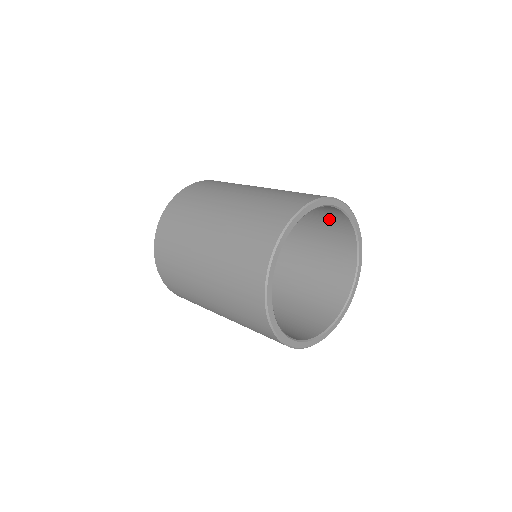
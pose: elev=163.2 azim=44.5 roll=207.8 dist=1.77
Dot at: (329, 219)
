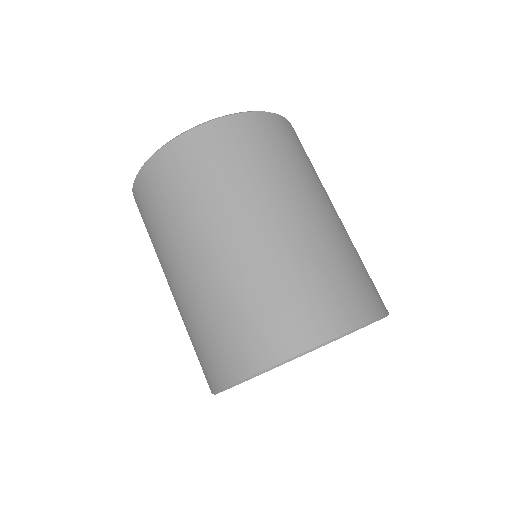
Dot at: occluded
